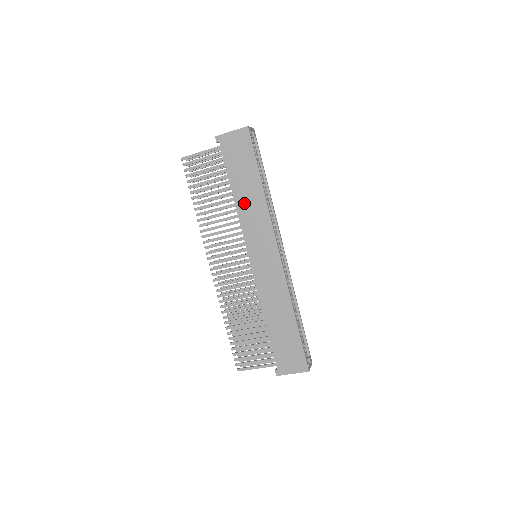
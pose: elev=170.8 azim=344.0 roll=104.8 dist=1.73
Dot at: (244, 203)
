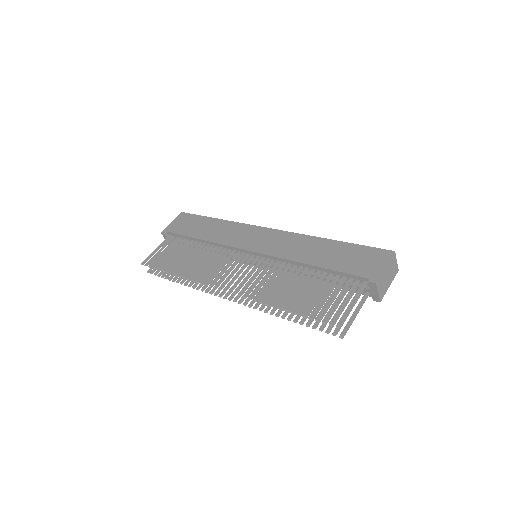
Dot at: (213, 235)
